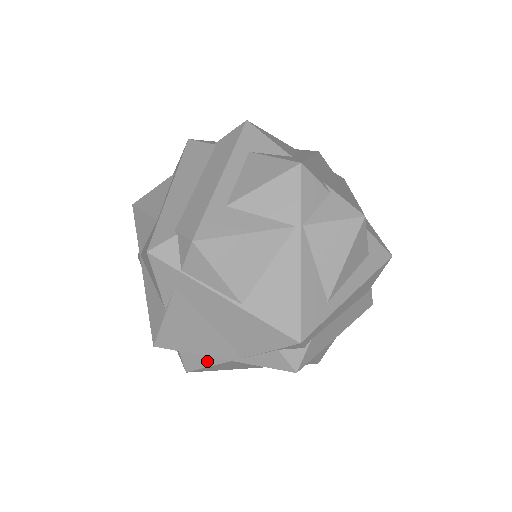
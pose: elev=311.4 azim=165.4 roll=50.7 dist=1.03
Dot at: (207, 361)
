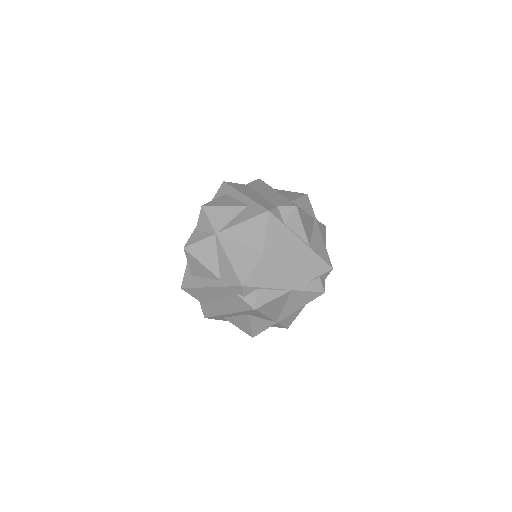
Dot at: (275, 294)
